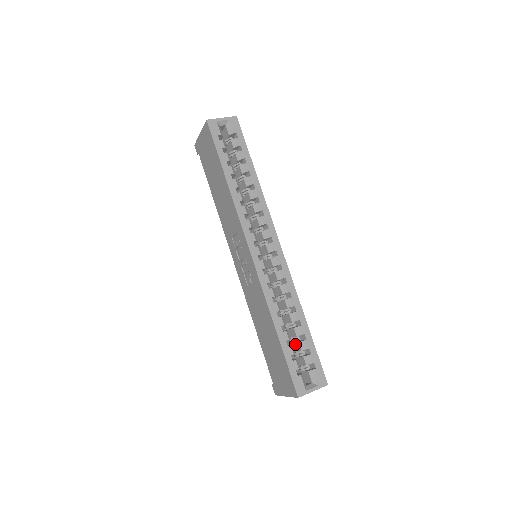
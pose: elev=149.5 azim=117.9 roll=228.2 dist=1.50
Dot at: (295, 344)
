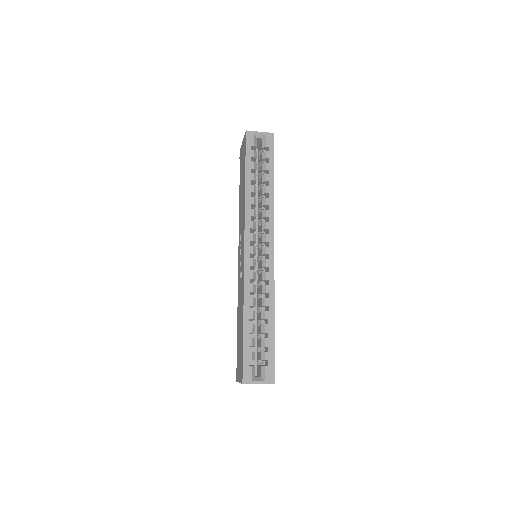
Dot at: (260, 340)
